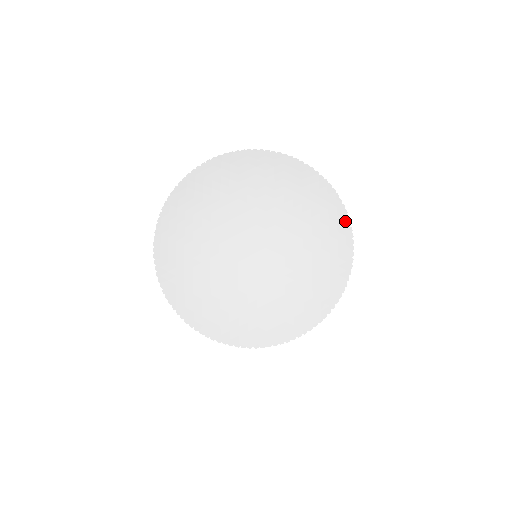
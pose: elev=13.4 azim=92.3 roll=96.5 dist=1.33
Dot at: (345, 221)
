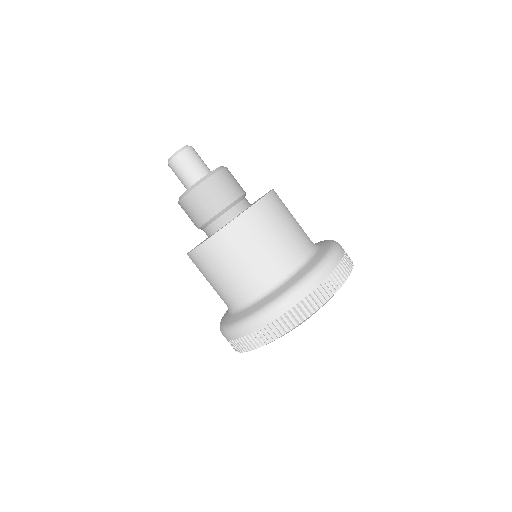
Dot at: occluded
